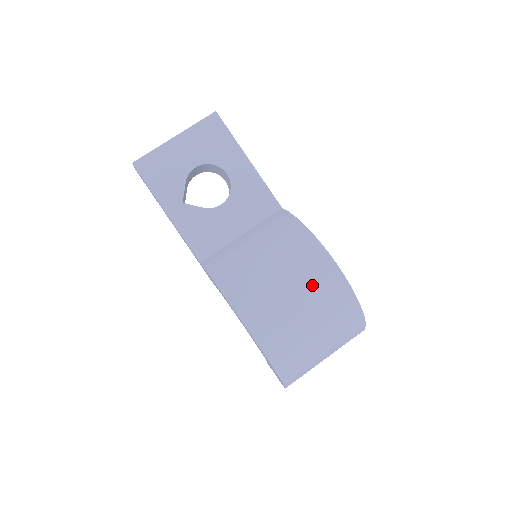
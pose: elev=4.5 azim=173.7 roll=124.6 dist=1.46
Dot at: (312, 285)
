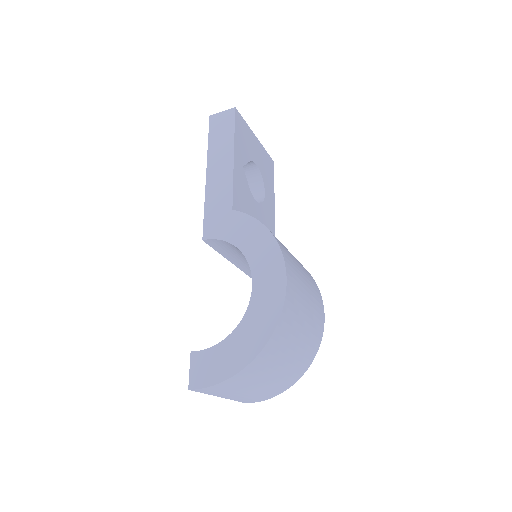
Dot at: (315, 304)
